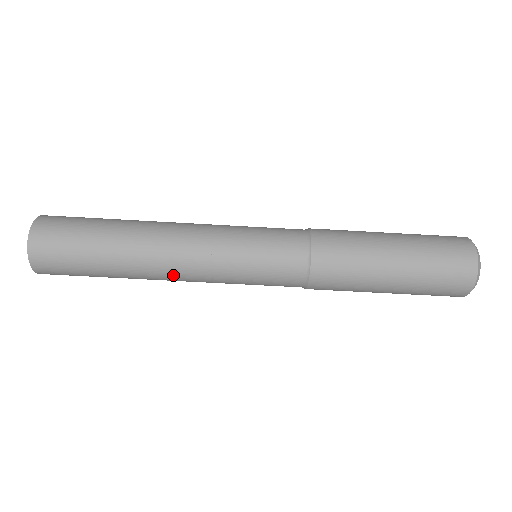
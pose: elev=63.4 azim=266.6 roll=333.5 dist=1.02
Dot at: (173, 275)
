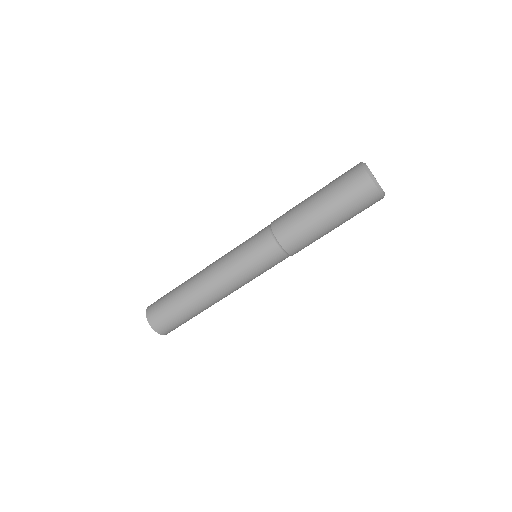
Dot at: occluded
